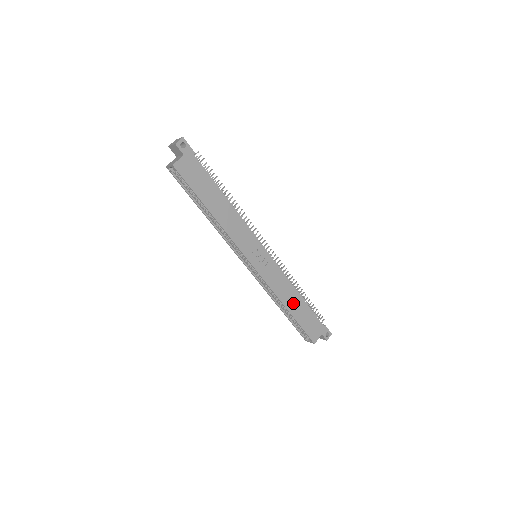
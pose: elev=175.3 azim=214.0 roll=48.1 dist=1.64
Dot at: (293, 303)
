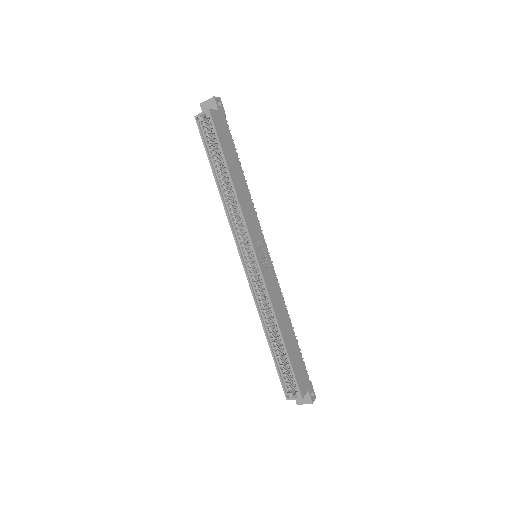
Dot at: (286, 330)
